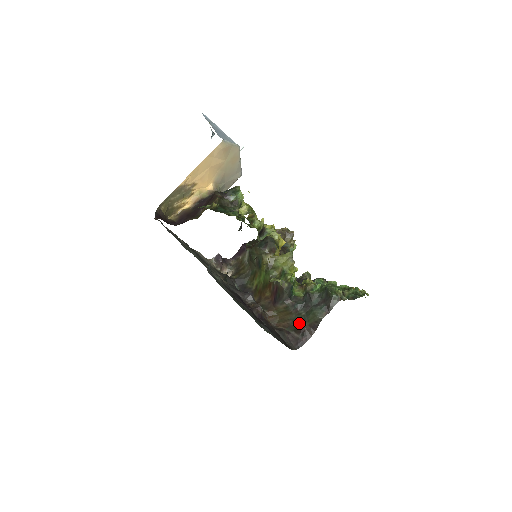
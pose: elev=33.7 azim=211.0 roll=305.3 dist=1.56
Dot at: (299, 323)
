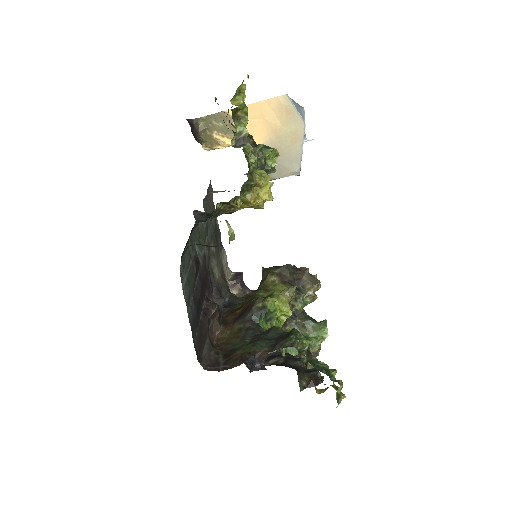
Dot at: (235, 348)
